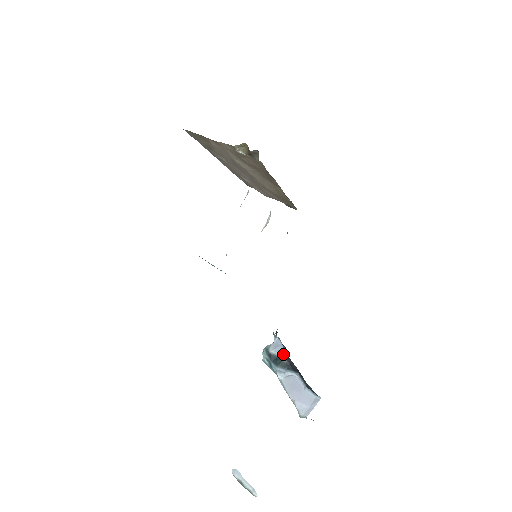
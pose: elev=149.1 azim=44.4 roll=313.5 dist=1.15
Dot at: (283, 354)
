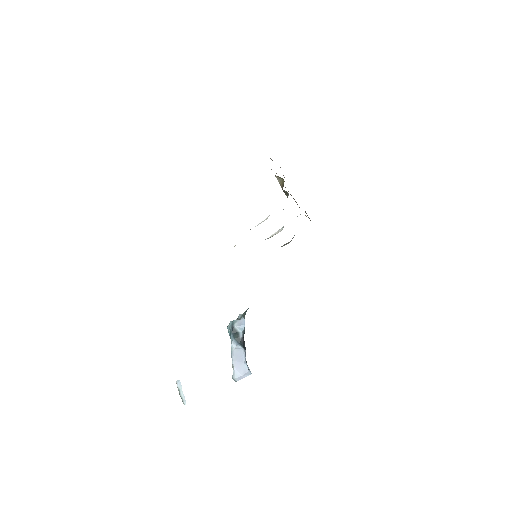
Dot at: (242, 332)
